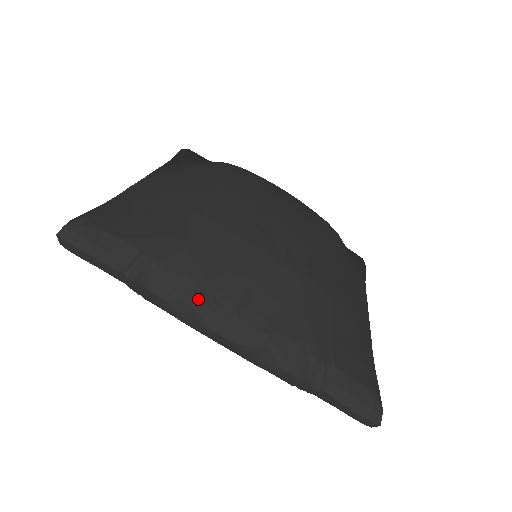
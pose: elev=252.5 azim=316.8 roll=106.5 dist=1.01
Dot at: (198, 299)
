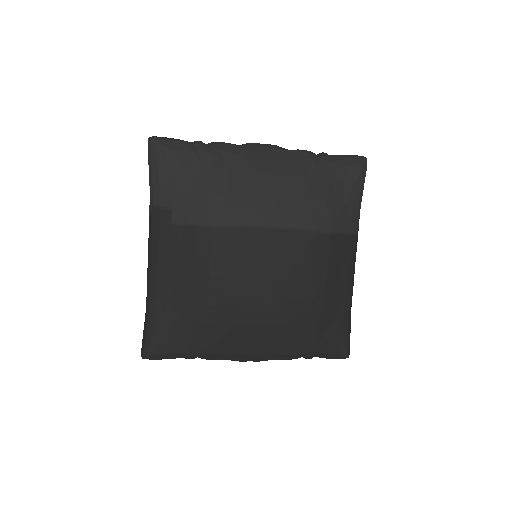
Dot at: occluded
